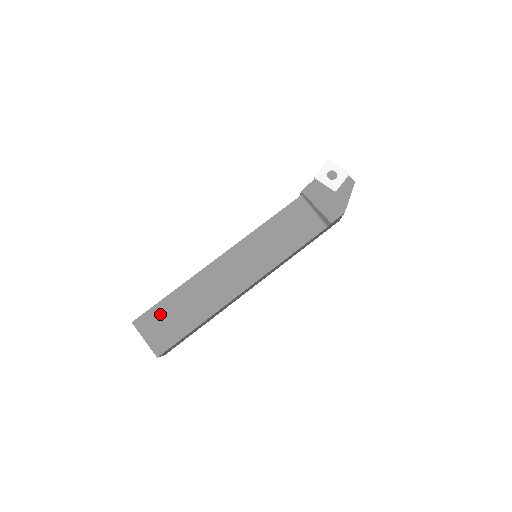
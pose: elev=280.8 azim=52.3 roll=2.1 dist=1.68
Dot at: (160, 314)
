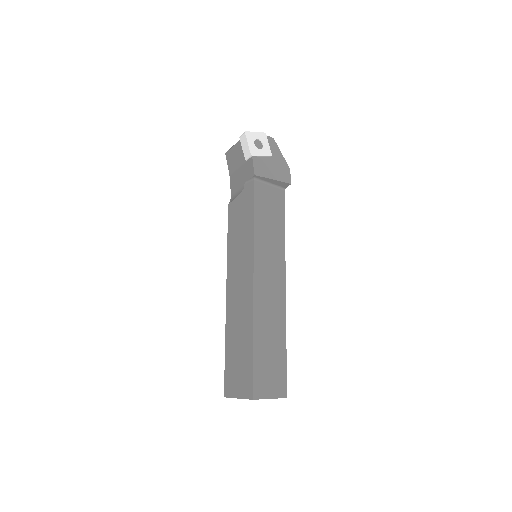
Dot at: (261, 369)
